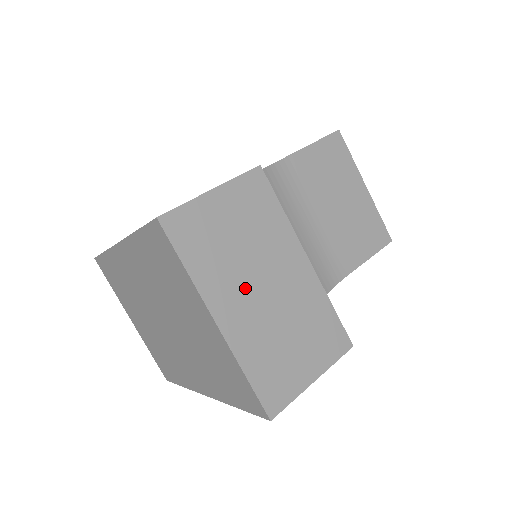
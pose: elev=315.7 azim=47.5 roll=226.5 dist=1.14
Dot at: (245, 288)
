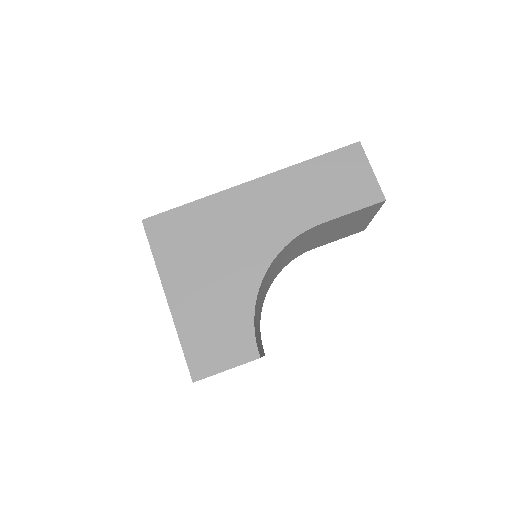
Dot at: occluded
